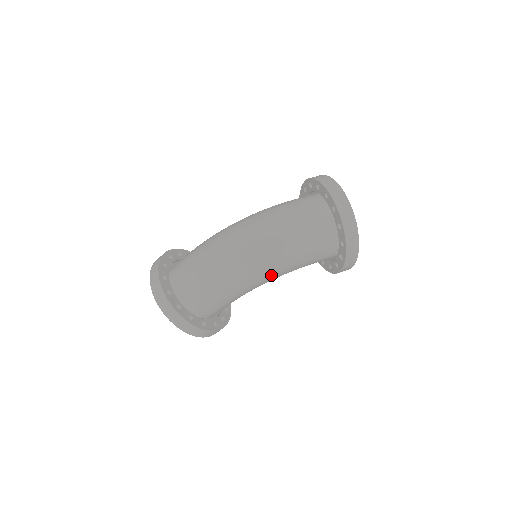
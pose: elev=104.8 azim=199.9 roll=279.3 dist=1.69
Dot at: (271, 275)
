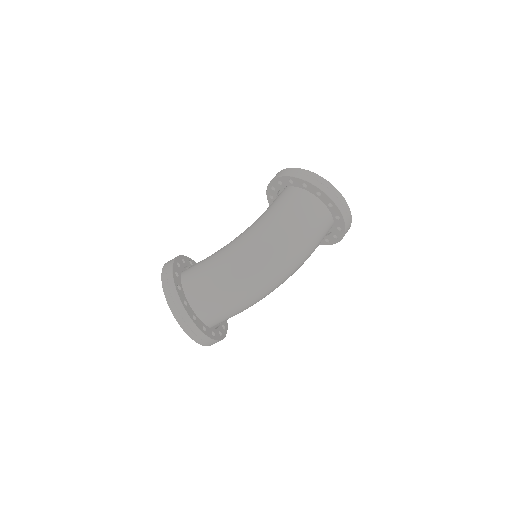
Dot at: occluded
